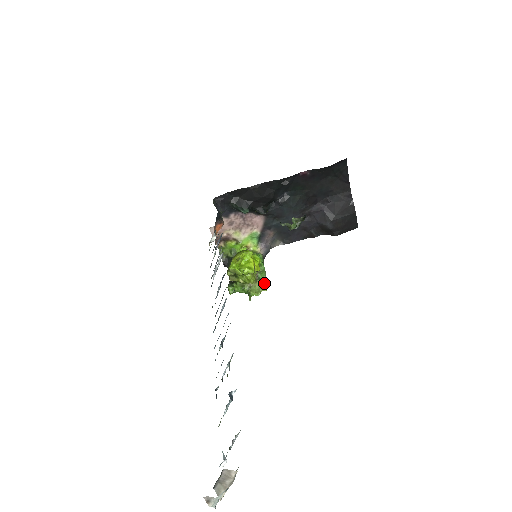
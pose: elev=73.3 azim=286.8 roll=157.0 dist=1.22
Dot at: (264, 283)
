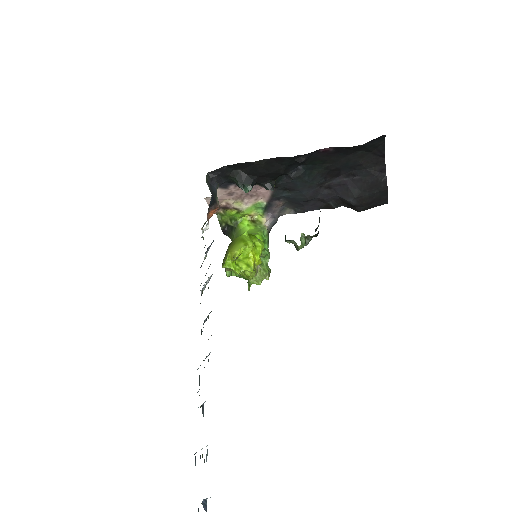
Dot at: (266, 272)
